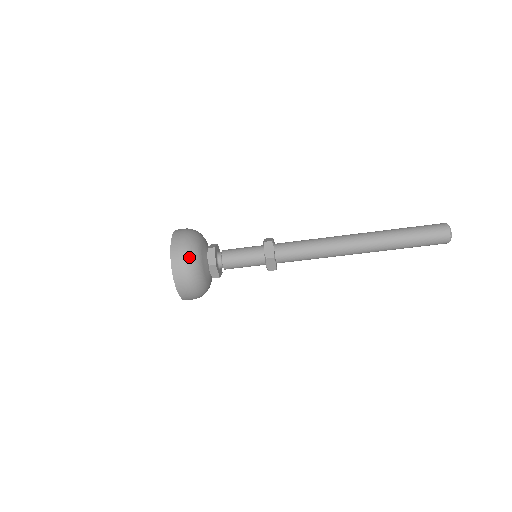
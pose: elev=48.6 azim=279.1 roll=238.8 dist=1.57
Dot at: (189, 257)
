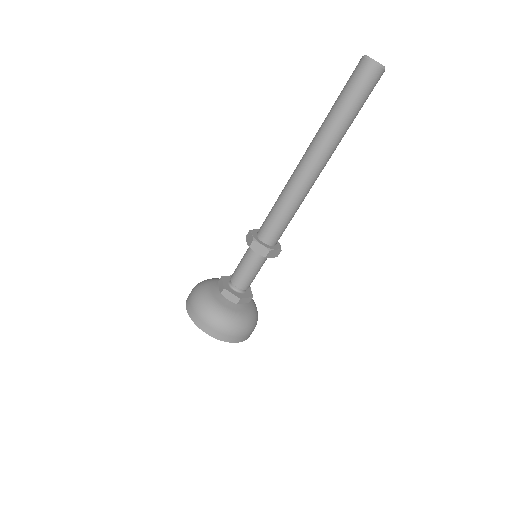
Dot at: (219, 321)
